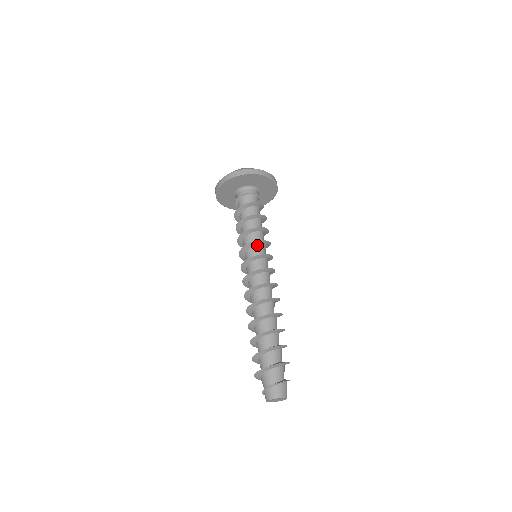
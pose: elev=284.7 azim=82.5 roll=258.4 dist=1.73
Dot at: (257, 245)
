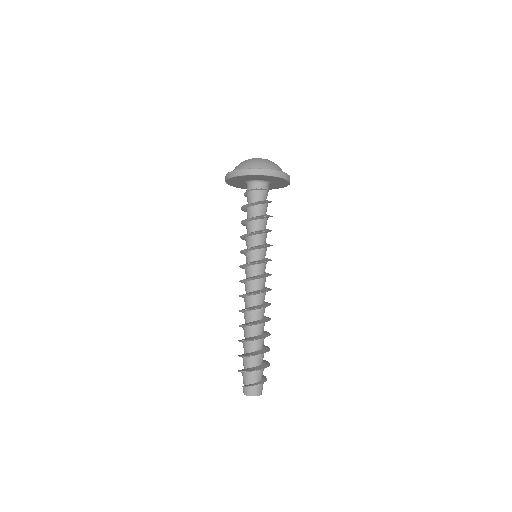
Dot at: (258, 249)
